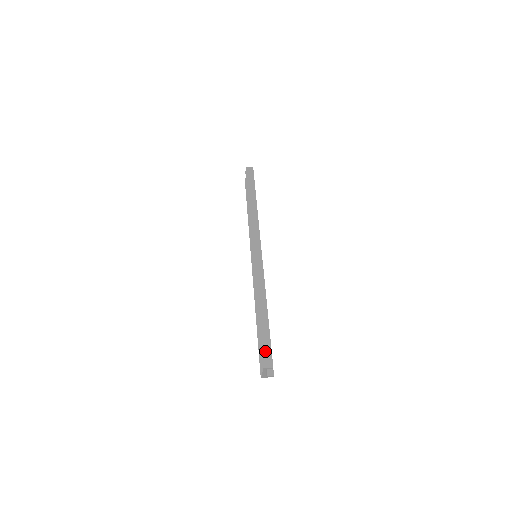
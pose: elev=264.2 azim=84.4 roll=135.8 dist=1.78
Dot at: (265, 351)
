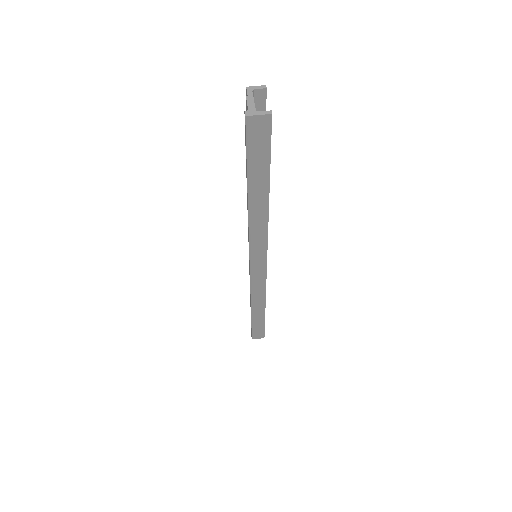
Dot at: occluded
